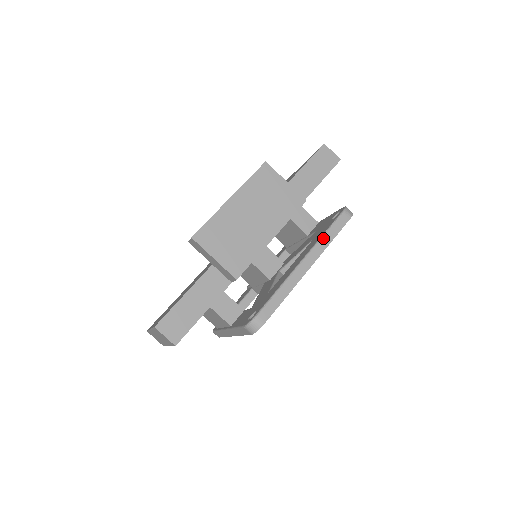
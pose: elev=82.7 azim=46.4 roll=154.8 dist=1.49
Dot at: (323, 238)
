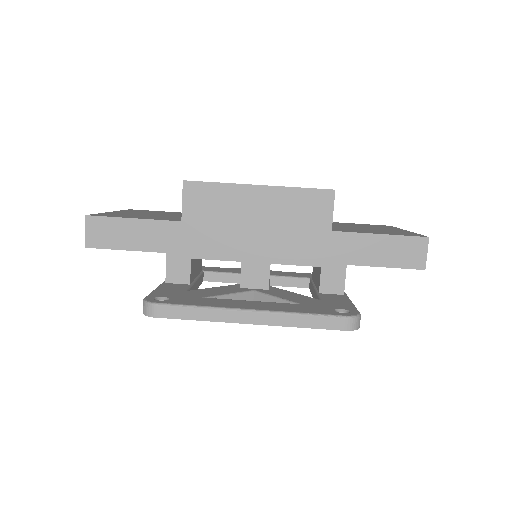
Dot at: (295, 315)
